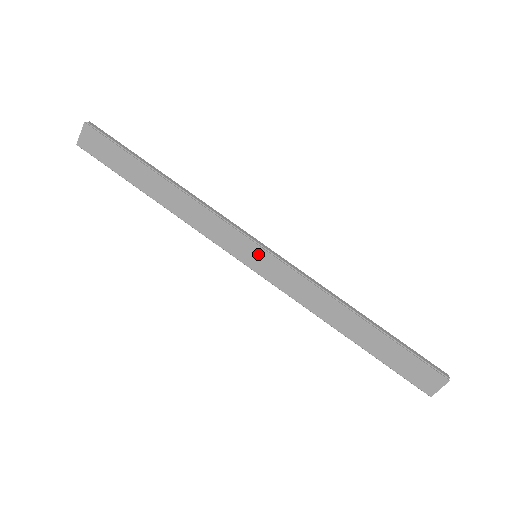
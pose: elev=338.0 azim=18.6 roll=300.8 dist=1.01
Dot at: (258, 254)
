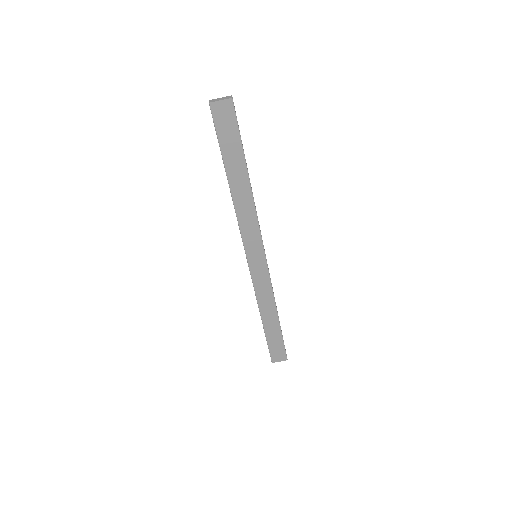
Dot at: (260, 258)
